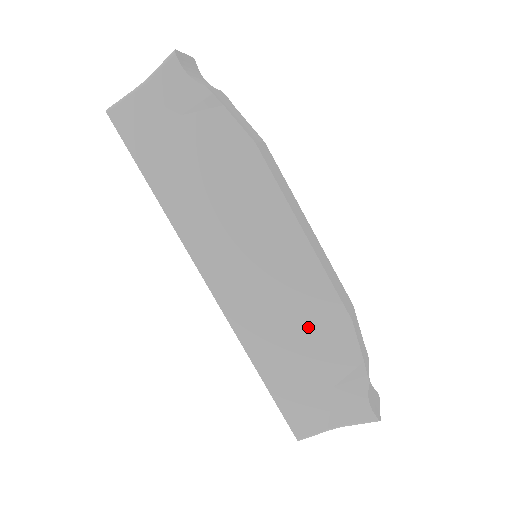
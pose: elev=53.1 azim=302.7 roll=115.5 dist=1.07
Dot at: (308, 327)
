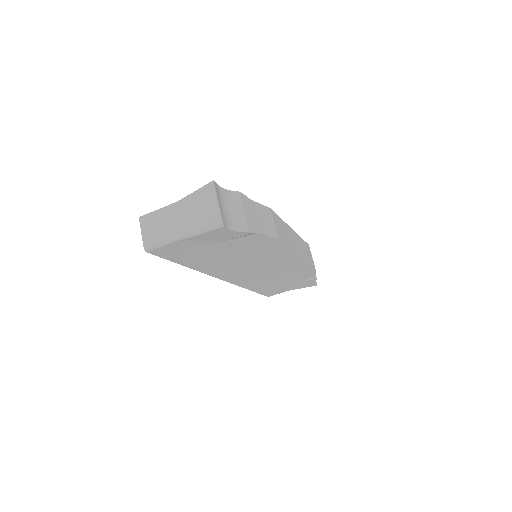
Dot at: (288, 276)
